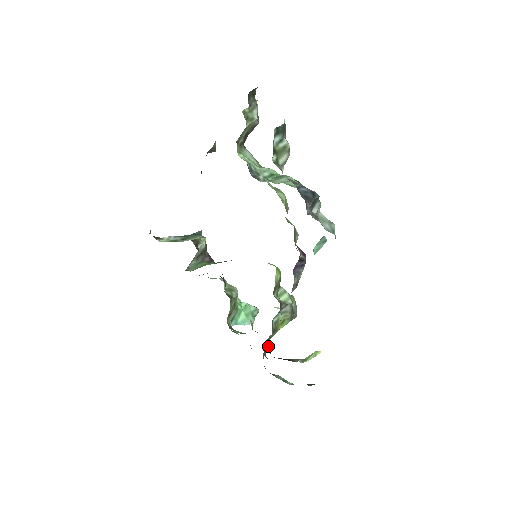
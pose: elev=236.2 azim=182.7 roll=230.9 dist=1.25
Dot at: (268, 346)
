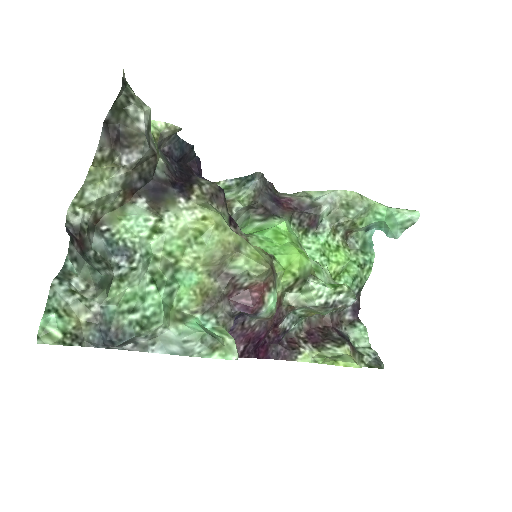
Dot at: occluded
